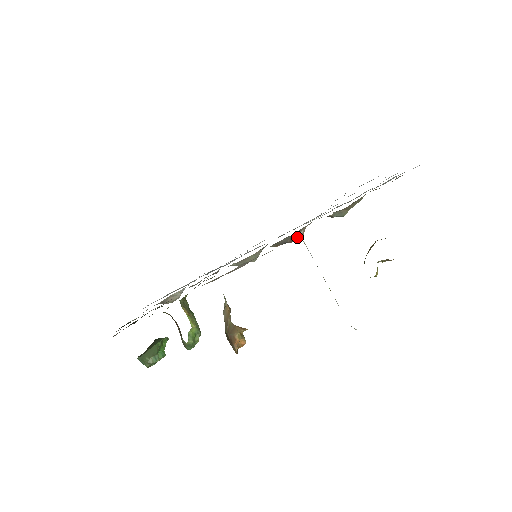
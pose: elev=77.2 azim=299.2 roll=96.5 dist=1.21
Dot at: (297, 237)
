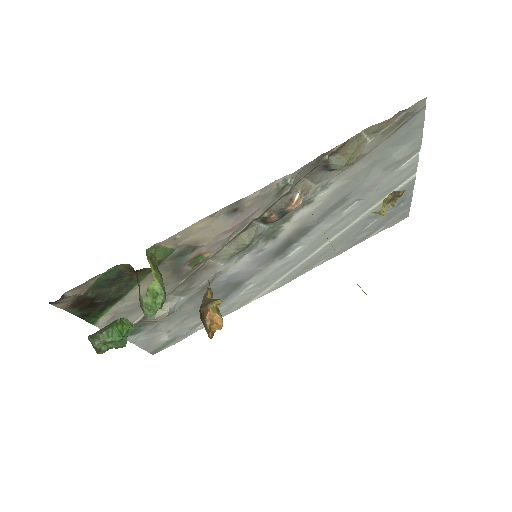
Dot at: (293, 200)
